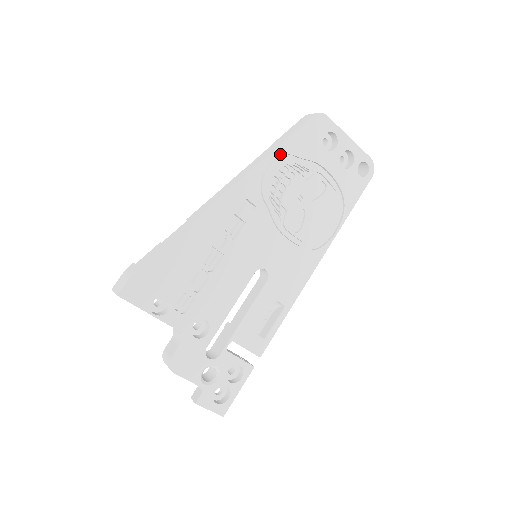
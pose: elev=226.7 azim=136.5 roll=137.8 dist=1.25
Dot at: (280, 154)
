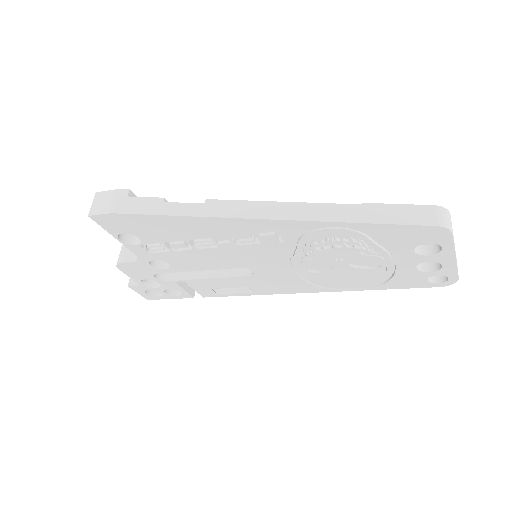
Dot at: (354, 228)
